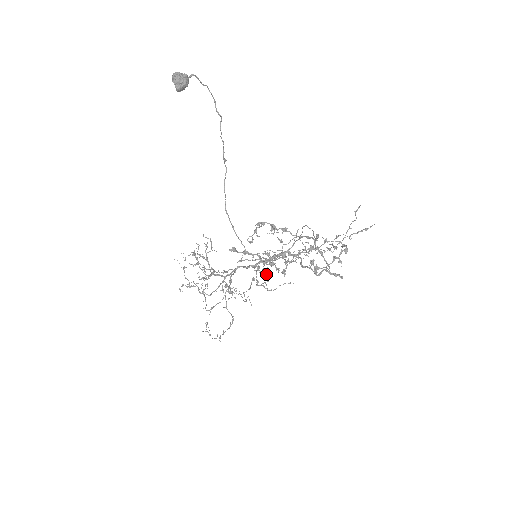
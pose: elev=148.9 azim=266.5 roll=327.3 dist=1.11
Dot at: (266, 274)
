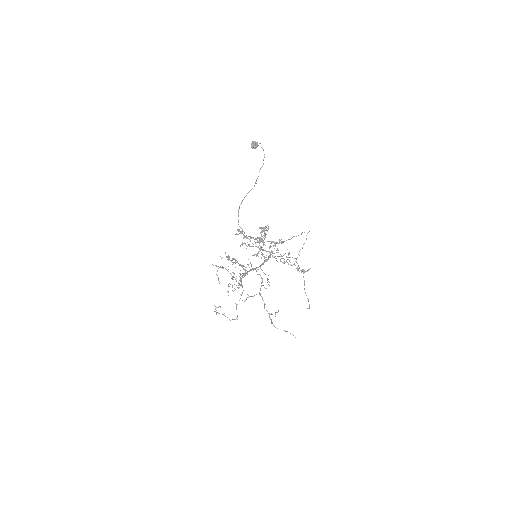
Dot at: occluded
